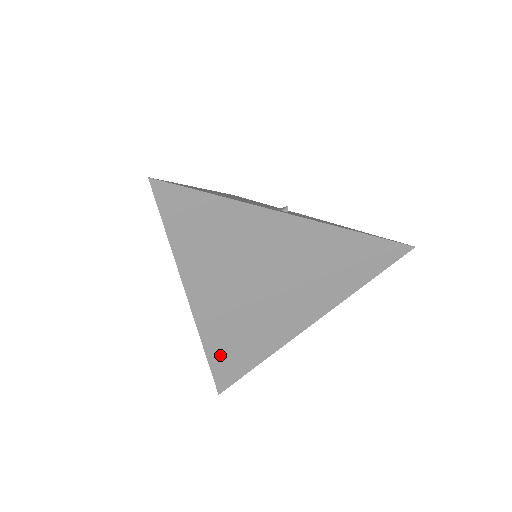
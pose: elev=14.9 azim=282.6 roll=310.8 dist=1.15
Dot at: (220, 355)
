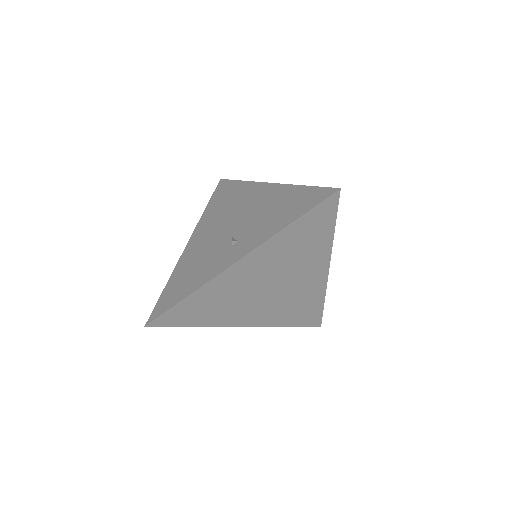
Dot at: (294, 320)
